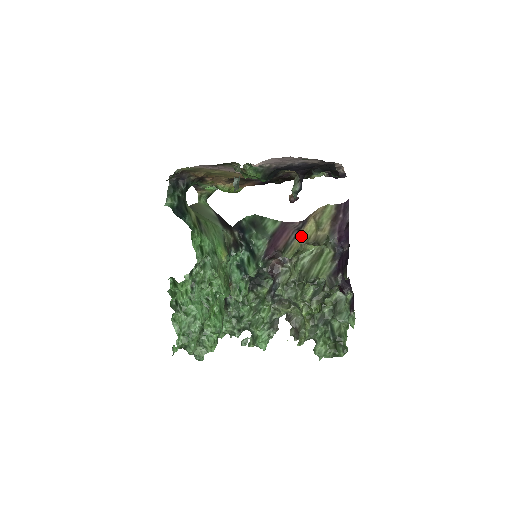
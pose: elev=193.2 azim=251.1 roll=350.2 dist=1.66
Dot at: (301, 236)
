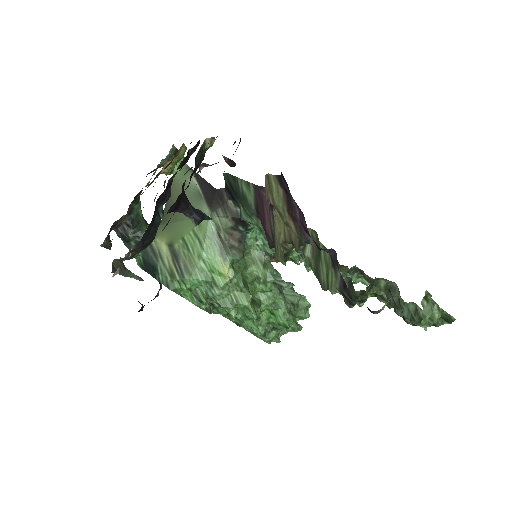
Dot at: (277, 227)
